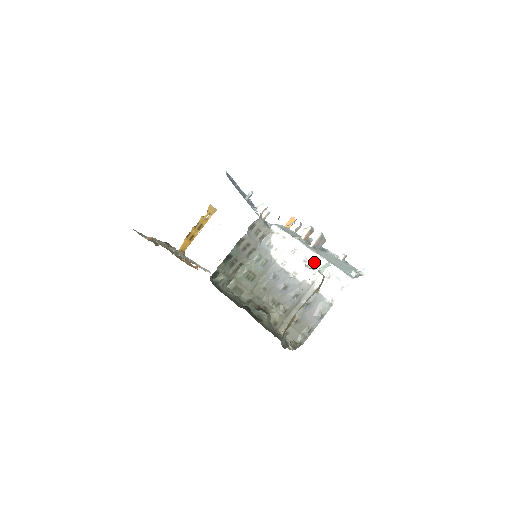
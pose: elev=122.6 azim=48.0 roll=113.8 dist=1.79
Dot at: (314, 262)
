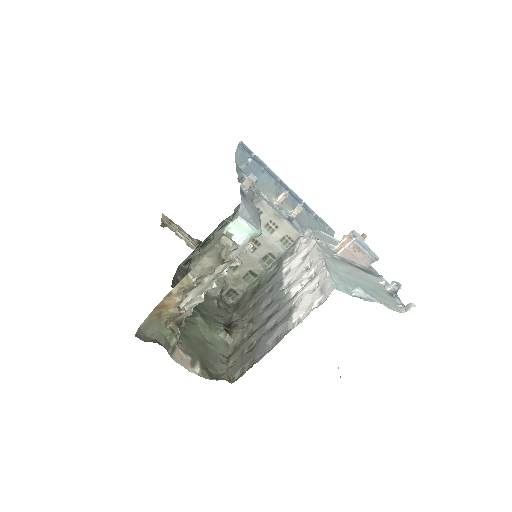
Dot at: (313, 268)
